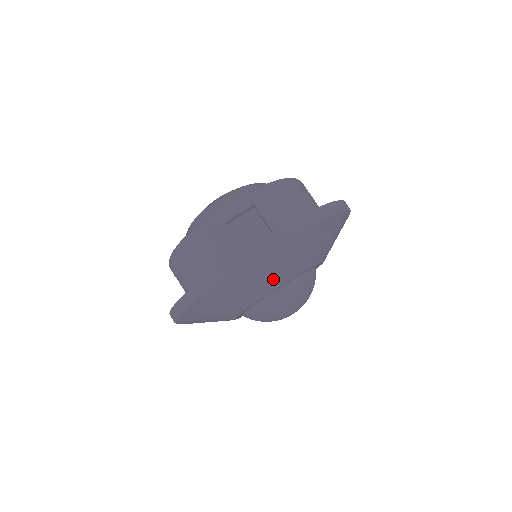
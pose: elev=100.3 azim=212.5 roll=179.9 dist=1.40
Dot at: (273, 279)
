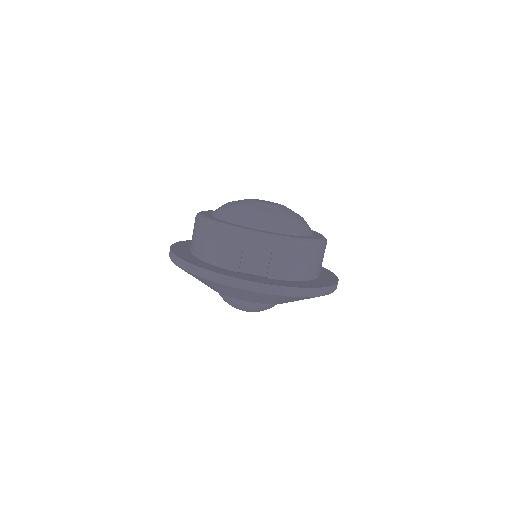
Dot at: (243, 297)
